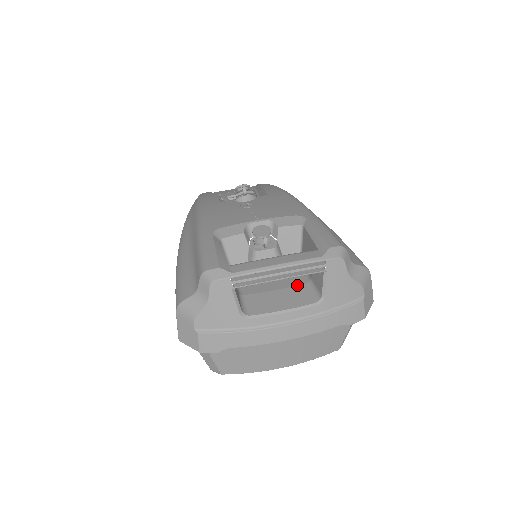
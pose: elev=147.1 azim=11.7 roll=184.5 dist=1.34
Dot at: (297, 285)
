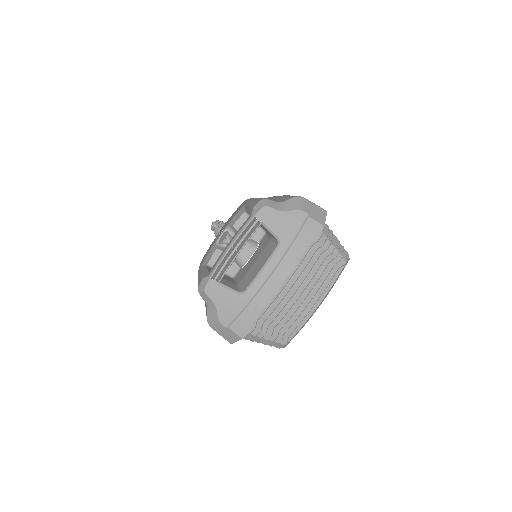
Dot at: (265, 247)
